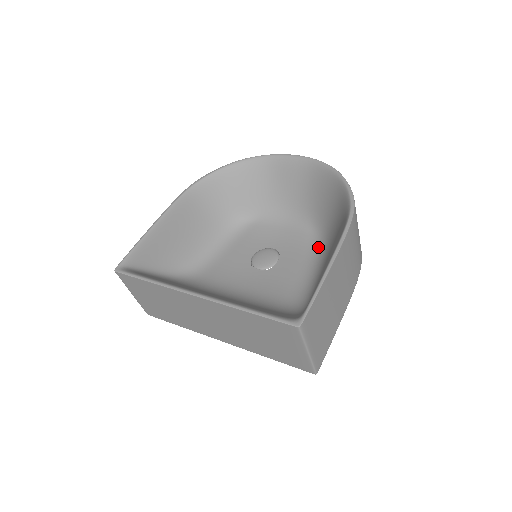
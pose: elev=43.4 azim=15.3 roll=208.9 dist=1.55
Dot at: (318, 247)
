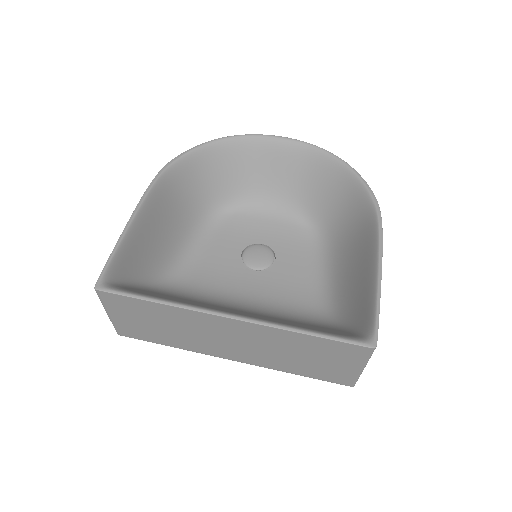
Dot at: (317, 243)
